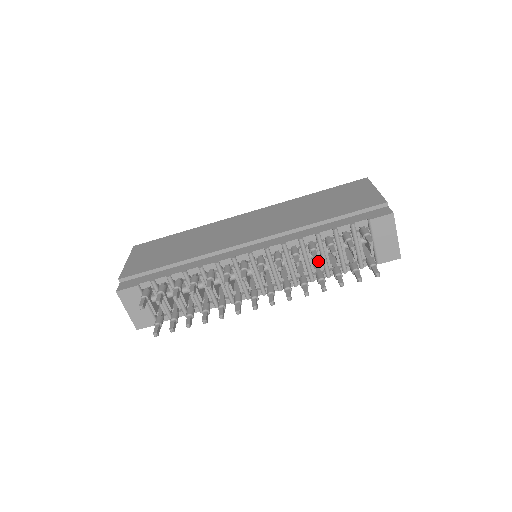
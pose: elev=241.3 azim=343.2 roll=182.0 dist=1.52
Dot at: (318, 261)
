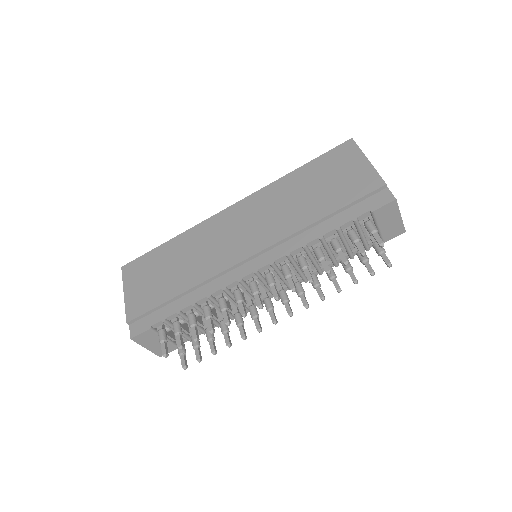
Dot at: occluded
